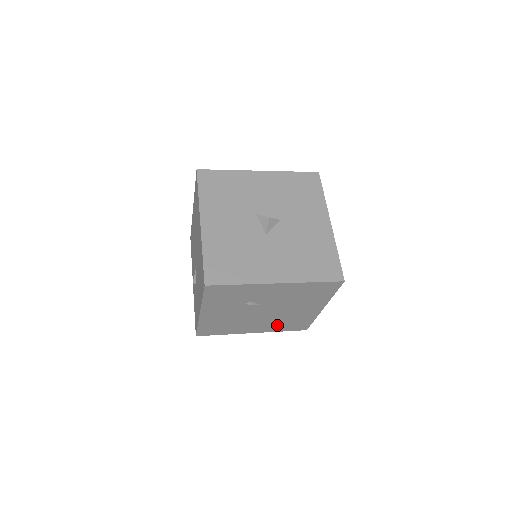
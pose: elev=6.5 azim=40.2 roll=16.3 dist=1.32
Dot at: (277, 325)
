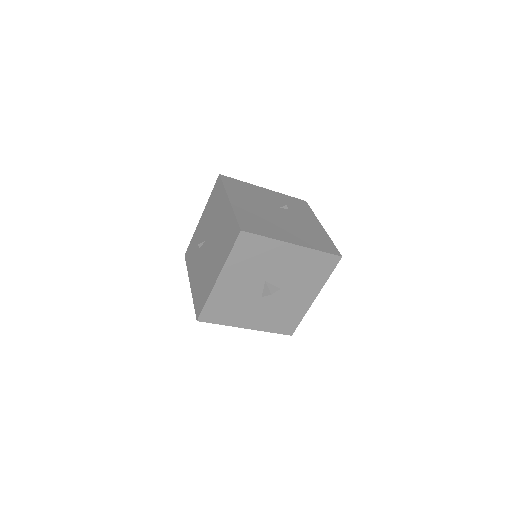
Dot at: occluded
